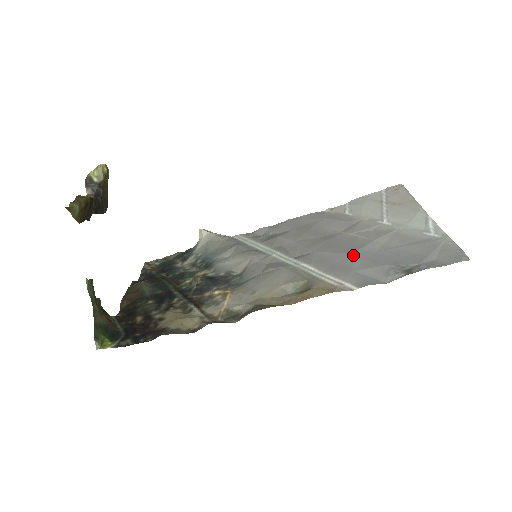
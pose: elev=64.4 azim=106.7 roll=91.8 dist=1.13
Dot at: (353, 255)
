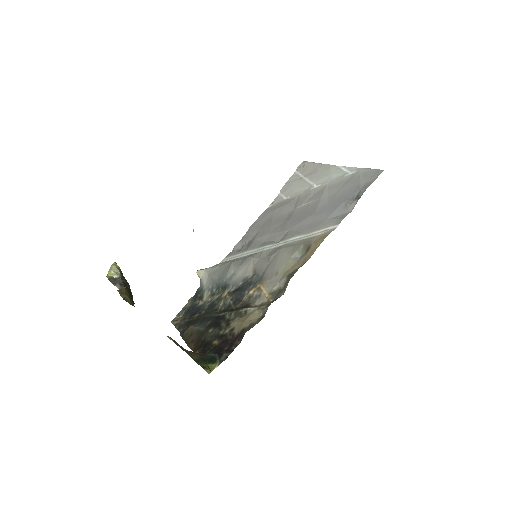
Dot at: (317, 213)
